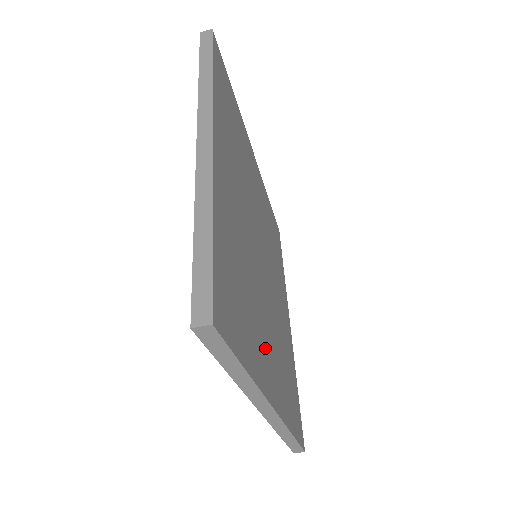
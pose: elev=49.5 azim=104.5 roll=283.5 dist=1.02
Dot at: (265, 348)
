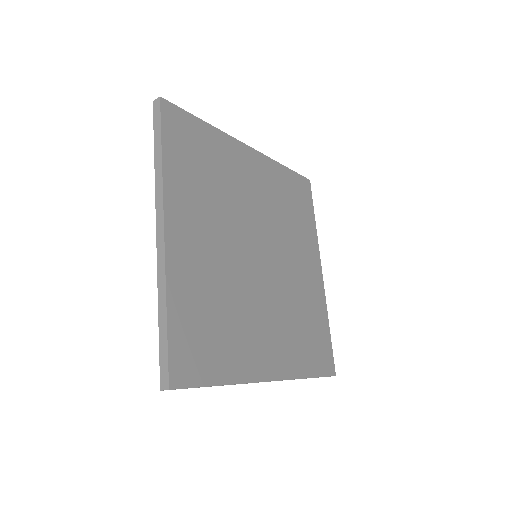
Dot at: (258, 342)
